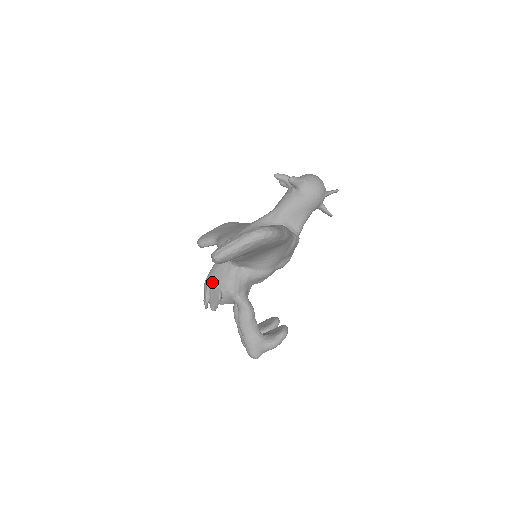
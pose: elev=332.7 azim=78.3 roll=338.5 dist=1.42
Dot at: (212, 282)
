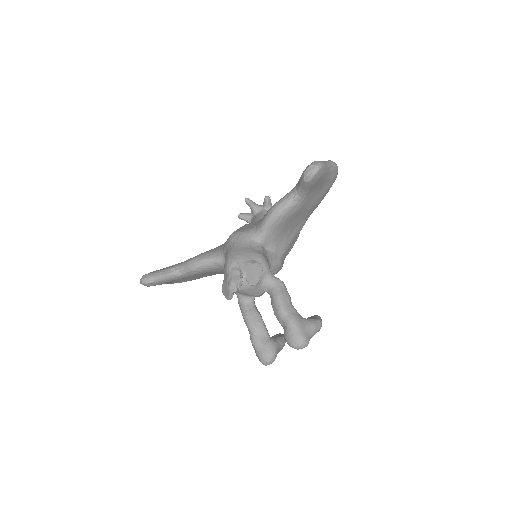
Dot at: (242, 257)
